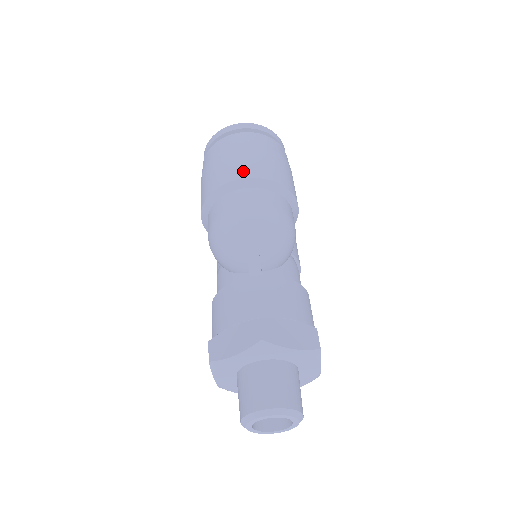
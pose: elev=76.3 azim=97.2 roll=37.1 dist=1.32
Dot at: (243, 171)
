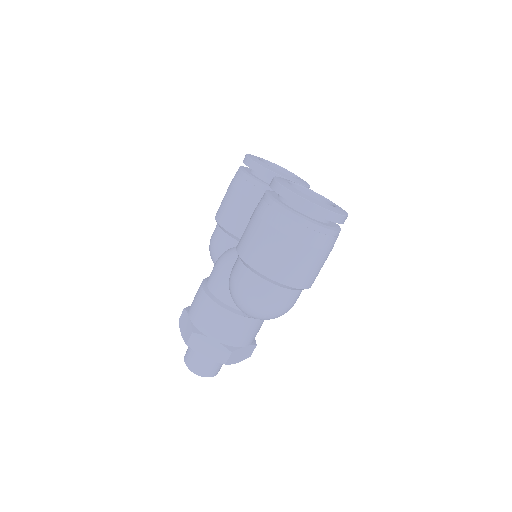
Dot at: (295, 279)
